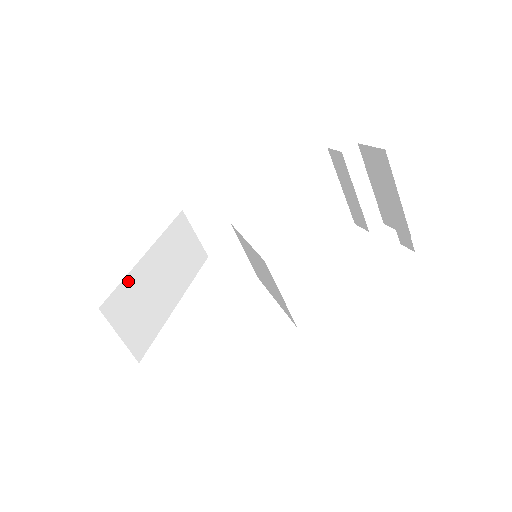
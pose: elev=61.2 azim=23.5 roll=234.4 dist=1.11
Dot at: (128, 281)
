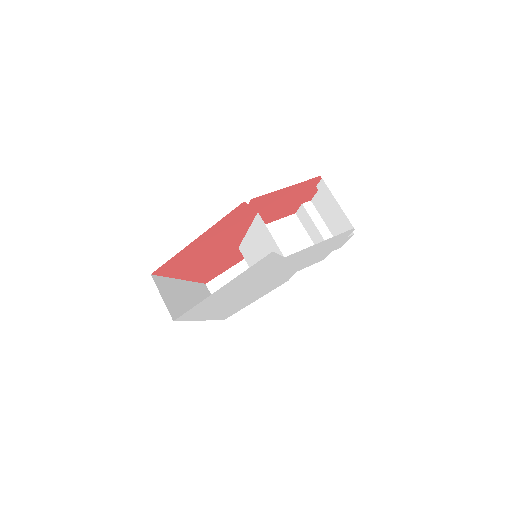
Dot at: (169, 281)
